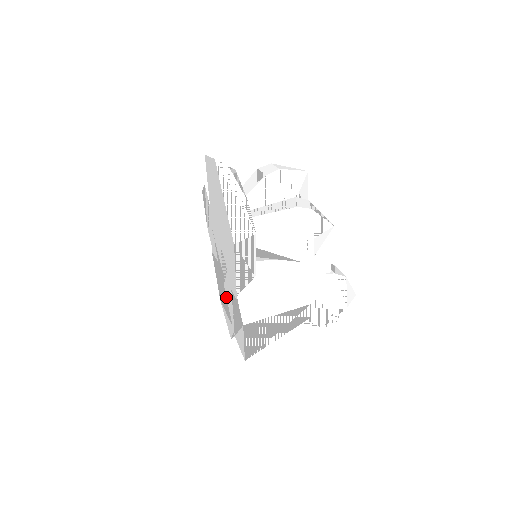
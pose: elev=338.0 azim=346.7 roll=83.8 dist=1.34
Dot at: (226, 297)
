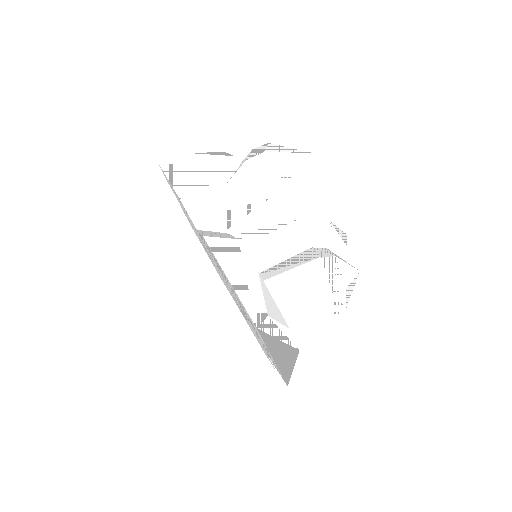
Dot at: occluded
